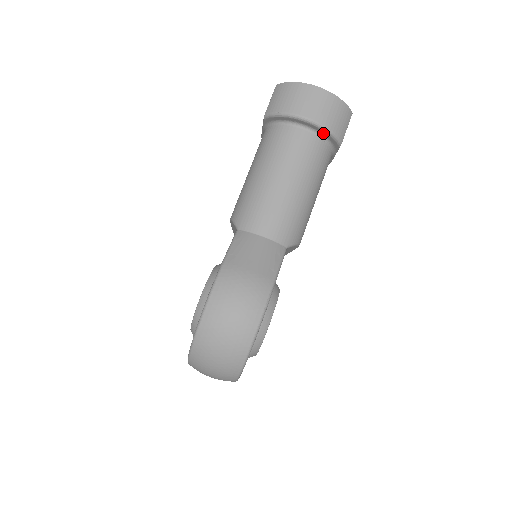
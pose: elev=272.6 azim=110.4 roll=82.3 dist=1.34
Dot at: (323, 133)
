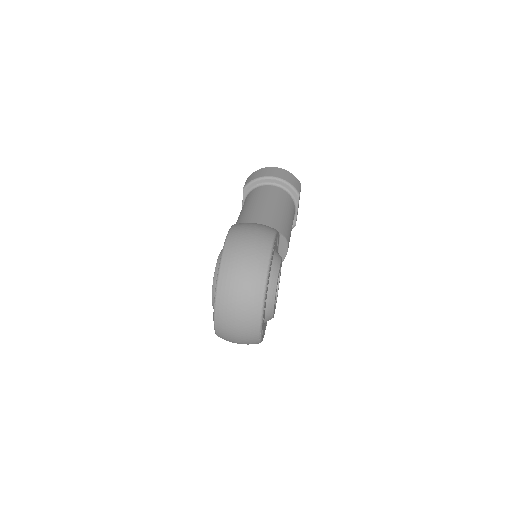
Dot at: (285, 186)
